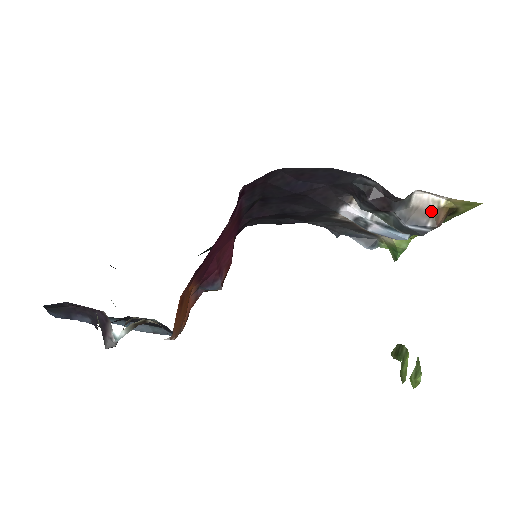
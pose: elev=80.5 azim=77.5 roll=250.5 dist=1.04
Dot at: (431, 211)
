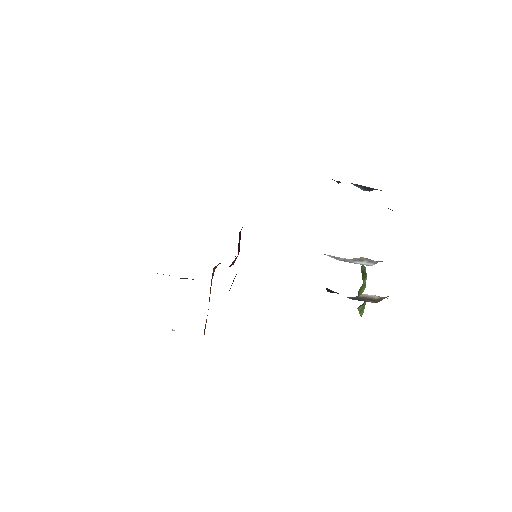
Dot at: (374, 299)
